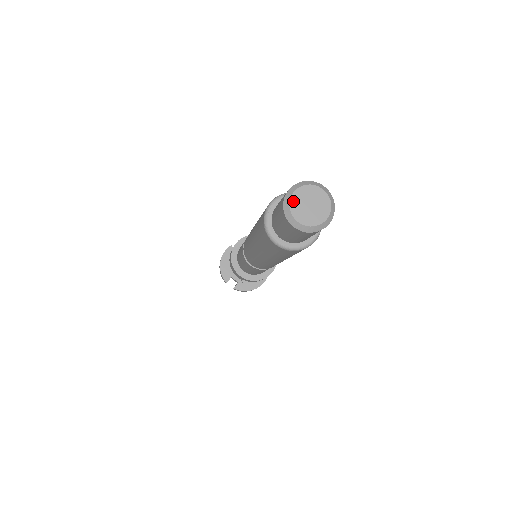
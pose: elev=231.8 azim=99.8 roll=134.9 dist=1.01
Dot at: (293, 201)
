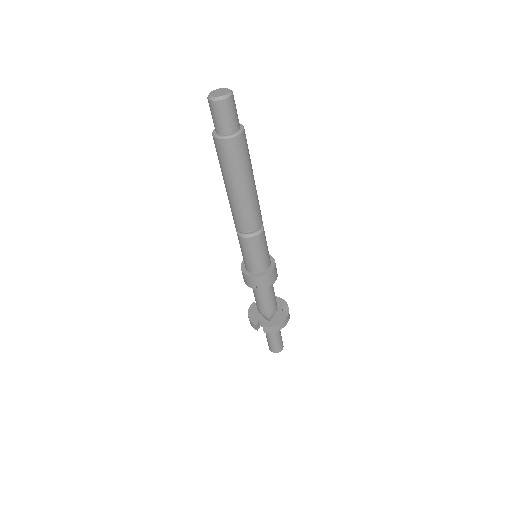
Dot at: (211, 94)
